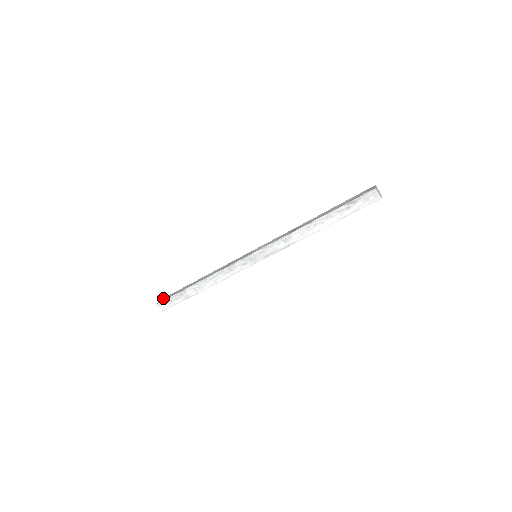
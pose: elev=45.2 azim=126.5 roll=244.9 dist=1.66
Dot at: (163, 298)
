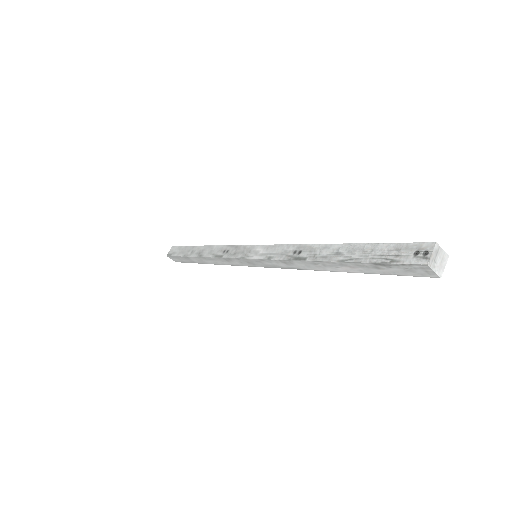
Dot at: (173, 247)
